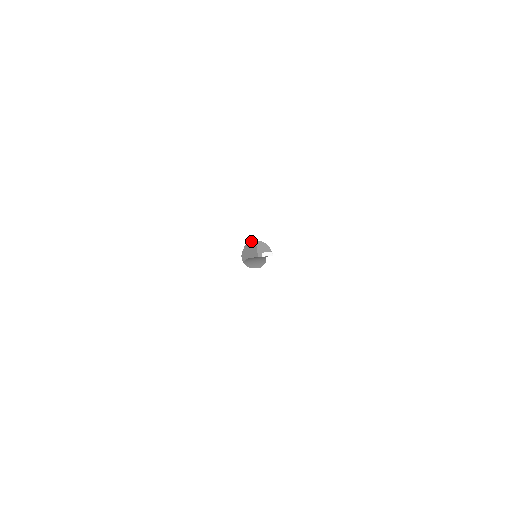
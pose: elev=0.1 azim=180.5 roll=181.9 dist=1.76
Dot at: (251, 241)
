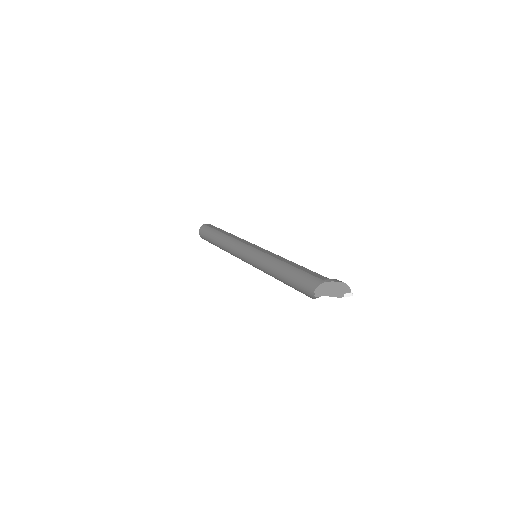
Dot at: (332, 281)
